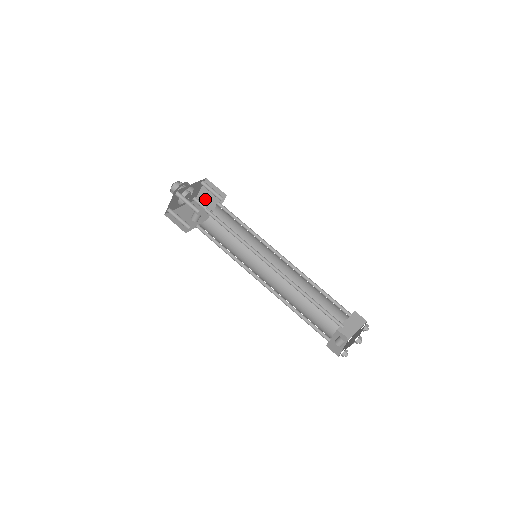
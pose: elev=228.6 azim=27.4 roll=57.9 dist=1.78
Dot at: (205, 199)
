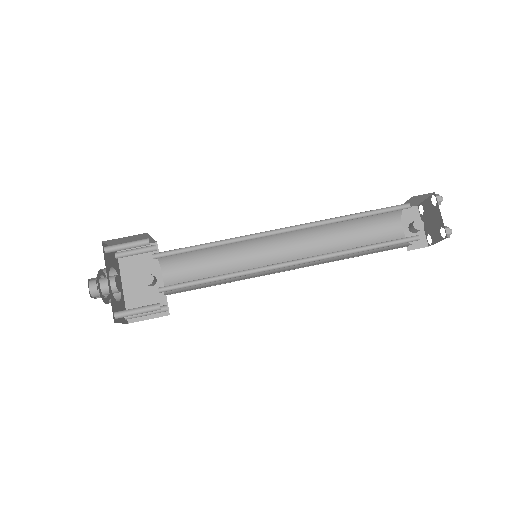
Dot at: occluded
